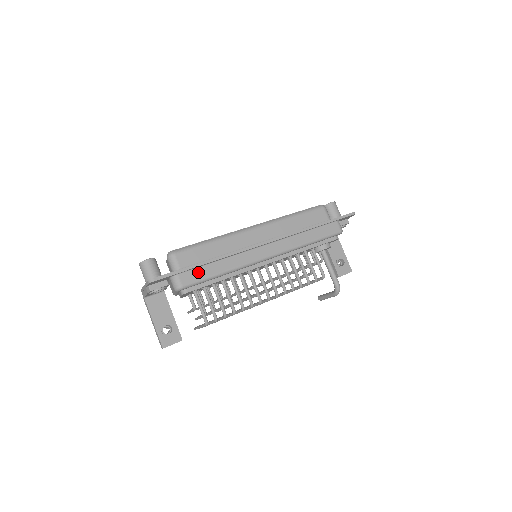
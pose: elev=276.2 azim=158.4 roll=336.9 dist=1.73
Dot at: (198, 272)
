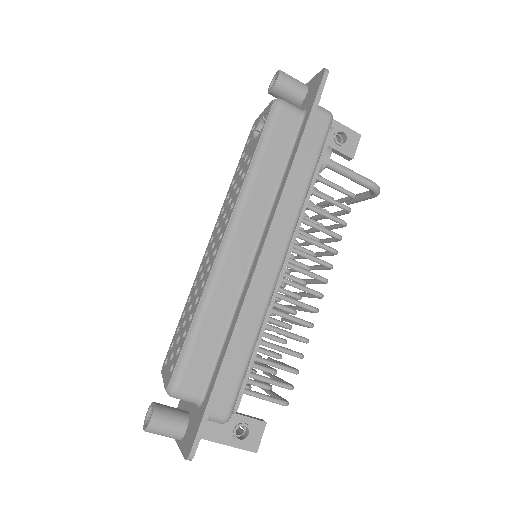
Dot at: (227, 379)
